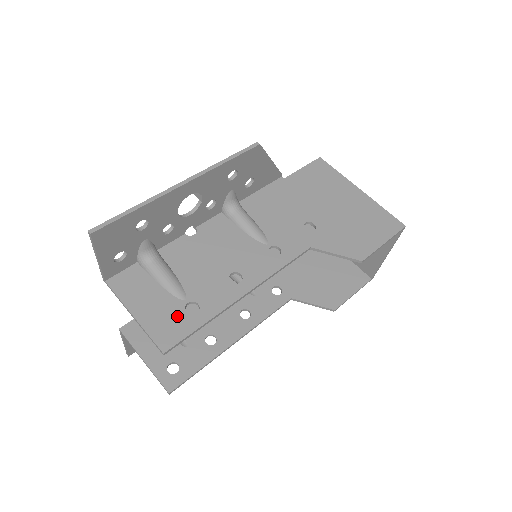
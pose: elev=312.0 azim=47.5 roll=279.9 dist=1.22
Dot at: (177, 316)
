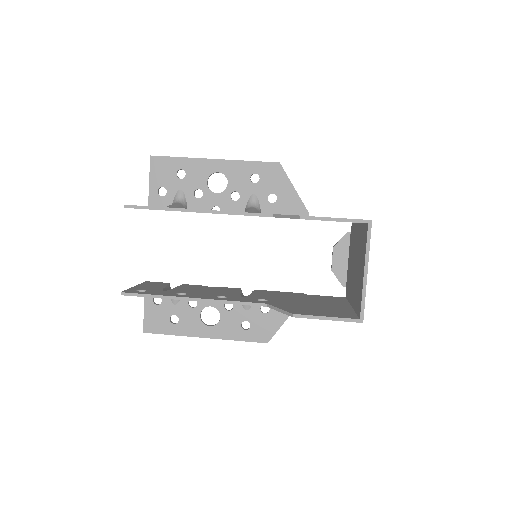
Dot at: occluded
